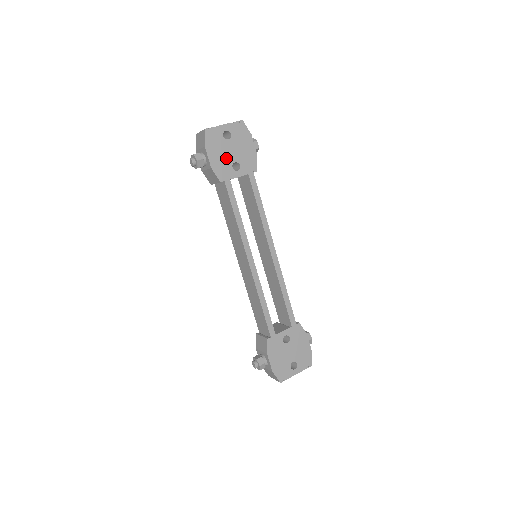
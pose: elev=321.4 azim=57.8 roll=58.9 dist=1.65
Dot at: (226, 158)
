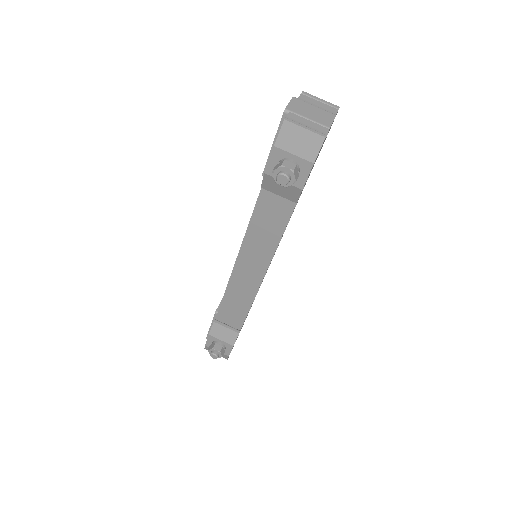
Dot at: occluded
